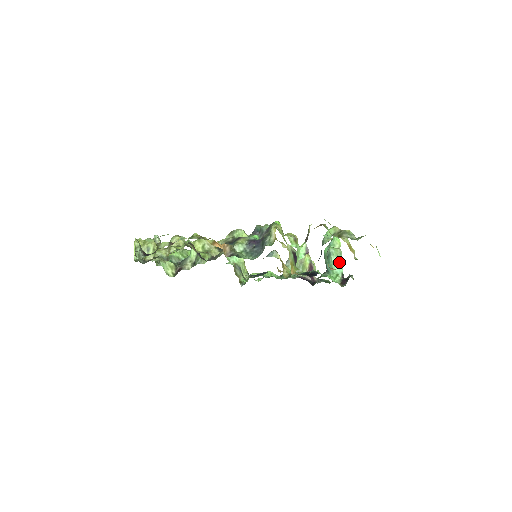
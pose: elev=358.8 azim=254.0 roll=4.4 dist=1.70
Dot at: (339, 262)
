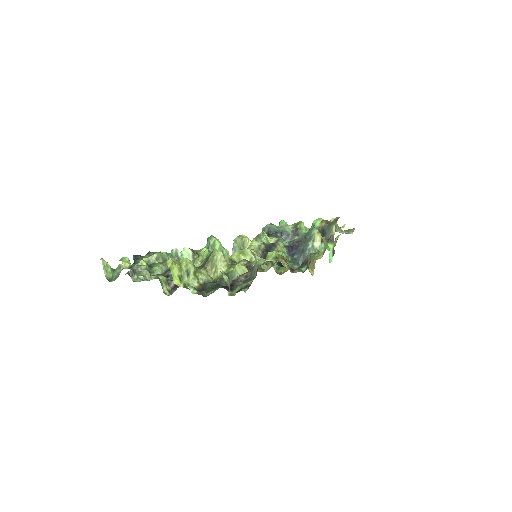
Dot at: occluded
